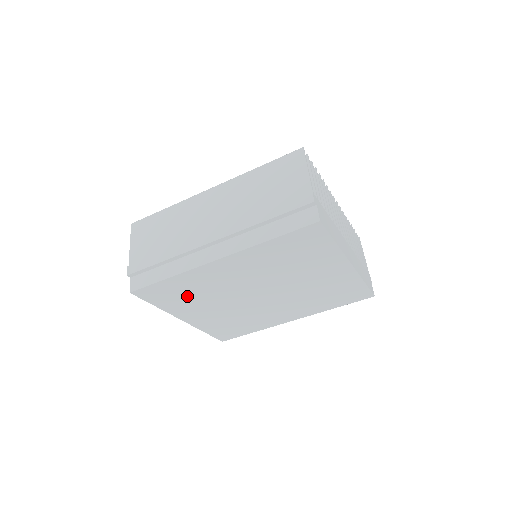
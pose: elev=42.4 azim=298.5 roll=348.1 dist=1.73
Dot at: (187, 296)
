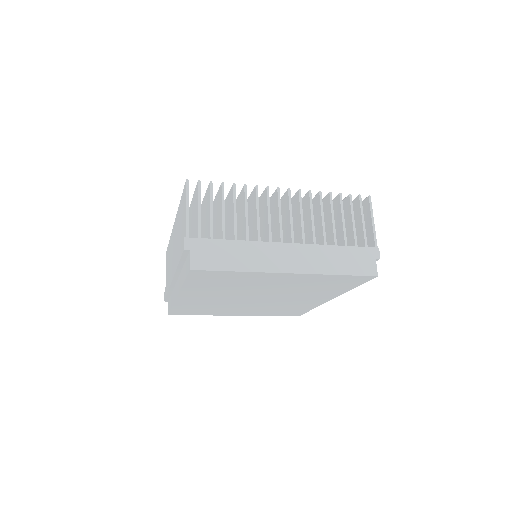
Dot at: (207, 309)
